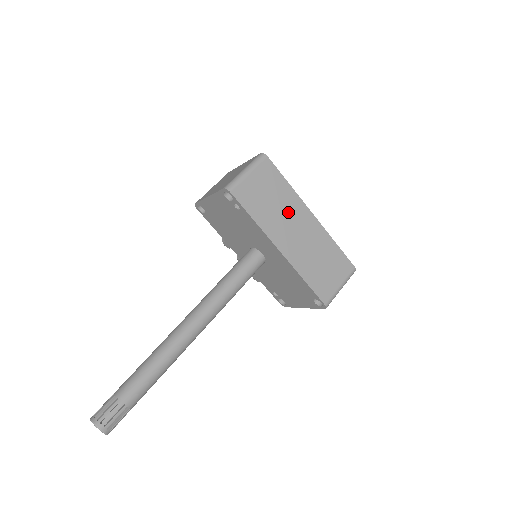
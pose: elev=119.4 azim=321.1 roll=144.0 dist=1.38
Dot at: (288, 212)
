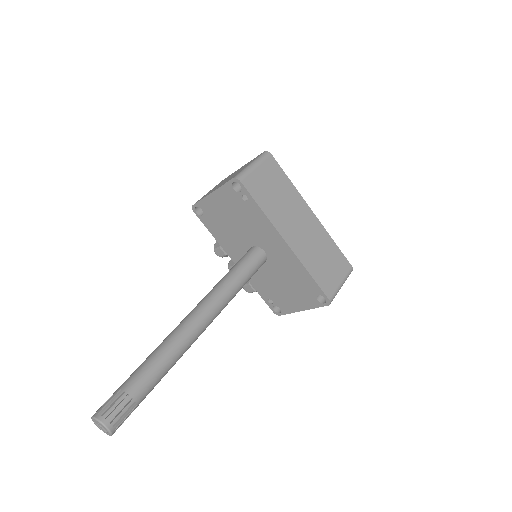
Dot at: (292, 207)
